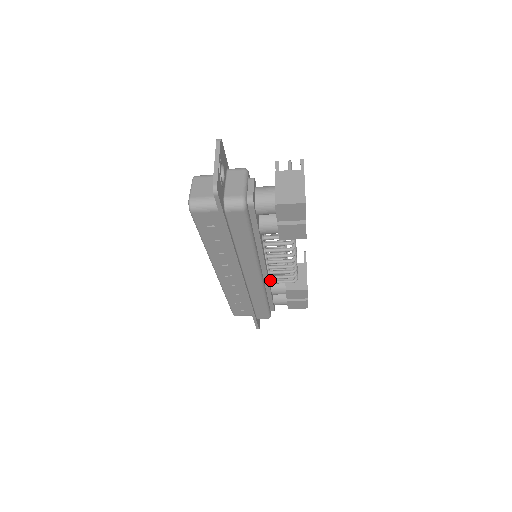
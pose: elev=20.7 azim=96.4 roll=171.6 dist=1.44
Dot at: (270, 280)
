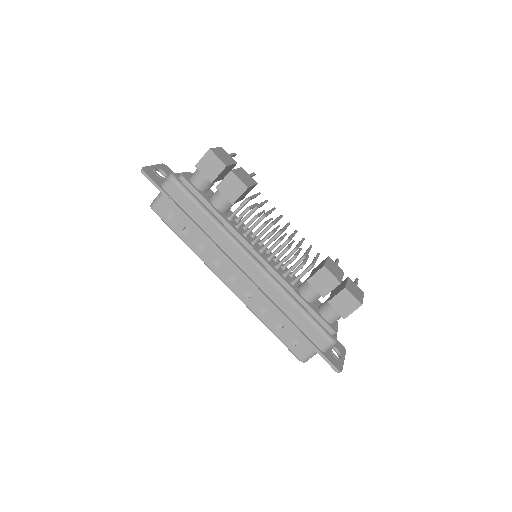
Dot at: (290, 281)
